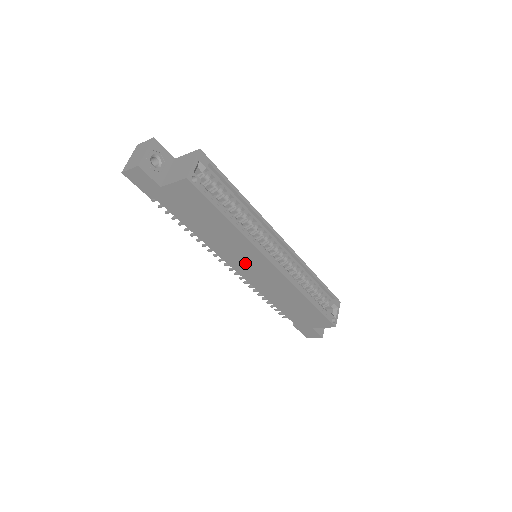
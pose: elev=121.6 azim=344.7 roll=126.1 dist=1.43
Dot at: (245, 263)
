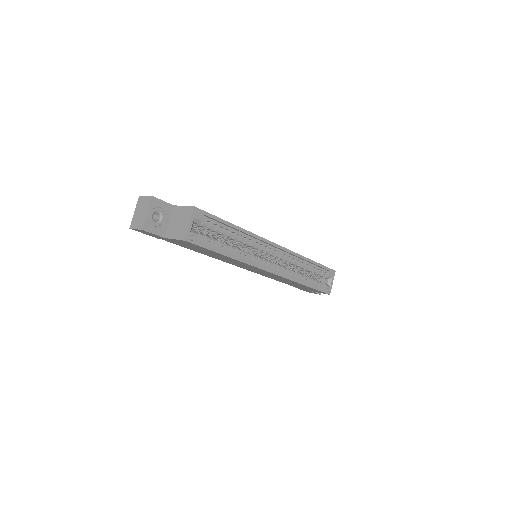
Dot at: (246, 267)
